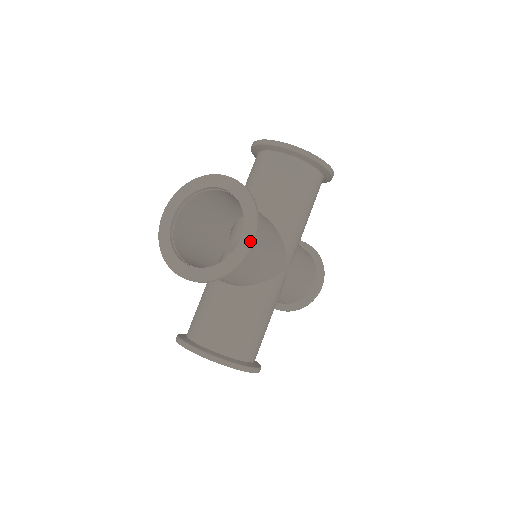
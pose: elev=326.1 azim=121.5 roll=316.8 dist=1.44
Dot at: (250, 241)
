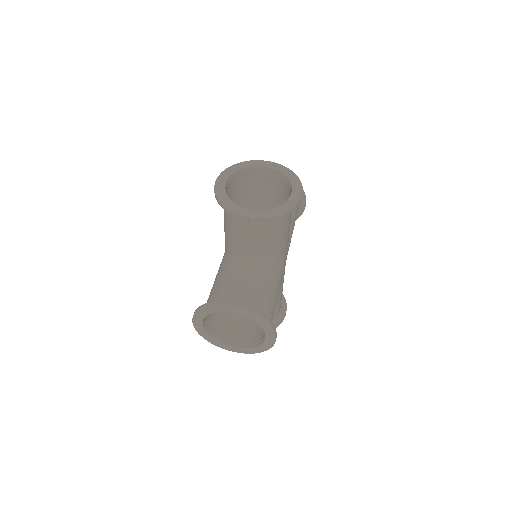
Dot at: (300, 194)
